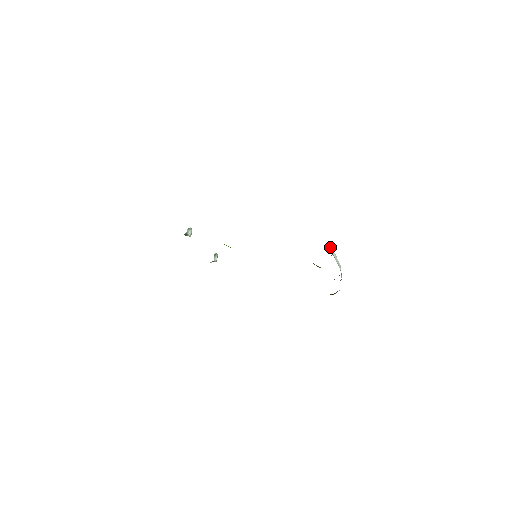
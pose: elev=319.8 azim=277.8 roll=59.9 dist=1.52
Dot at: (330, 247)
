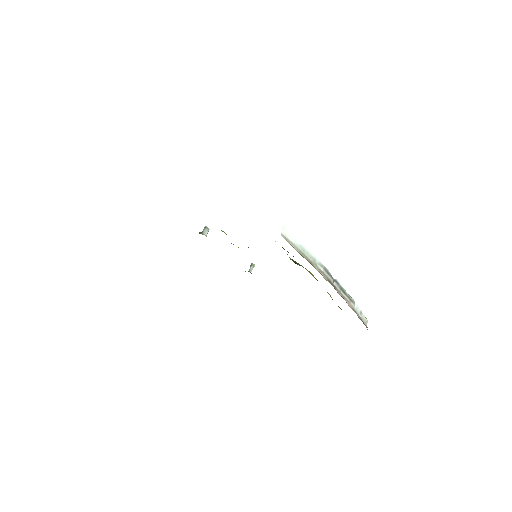
Dot at: (282, 230)
